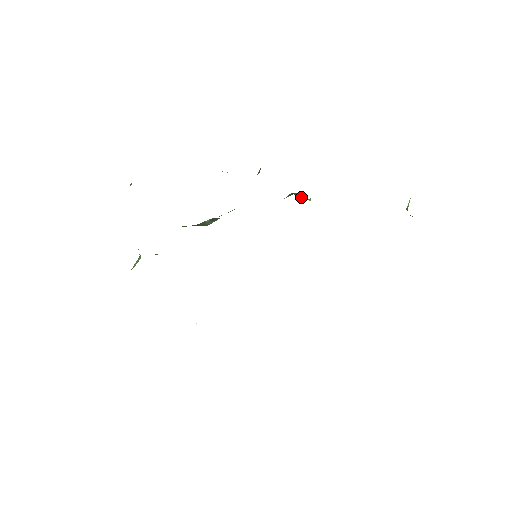
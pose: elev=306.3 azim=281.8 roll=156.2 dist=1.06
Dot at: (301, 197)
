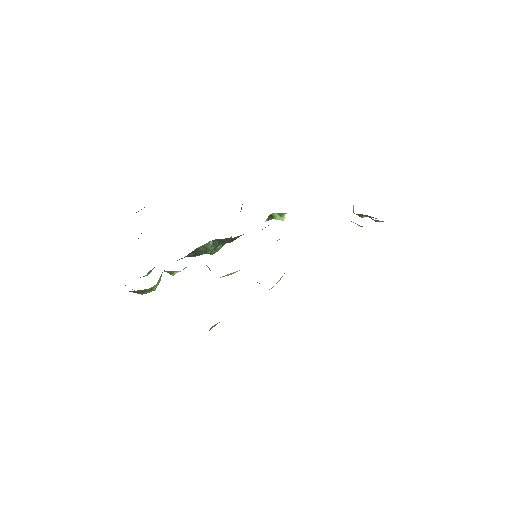
Dot at: (277, 219)
